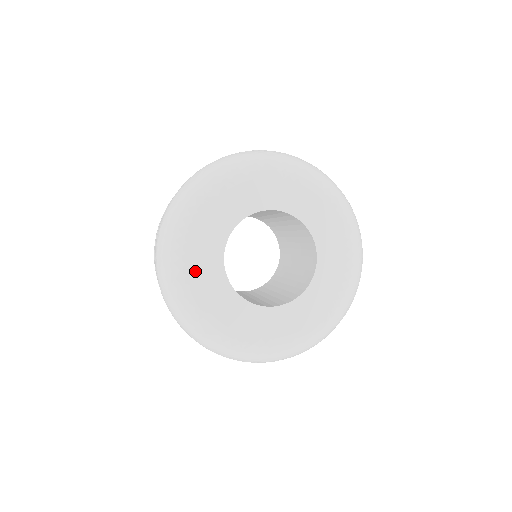
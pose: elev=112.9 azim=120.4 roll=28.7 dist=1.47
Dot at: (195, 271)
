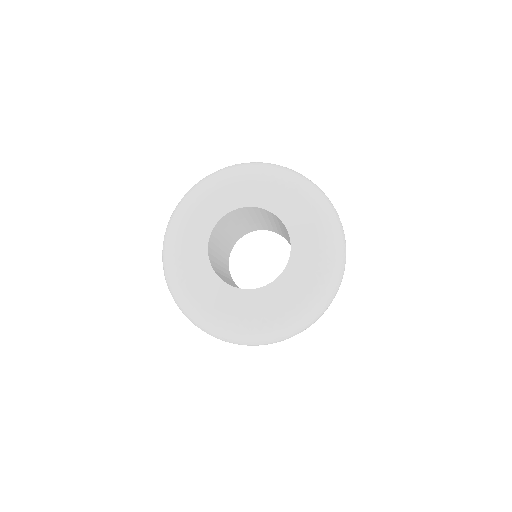
Dot at: (187, 271)
